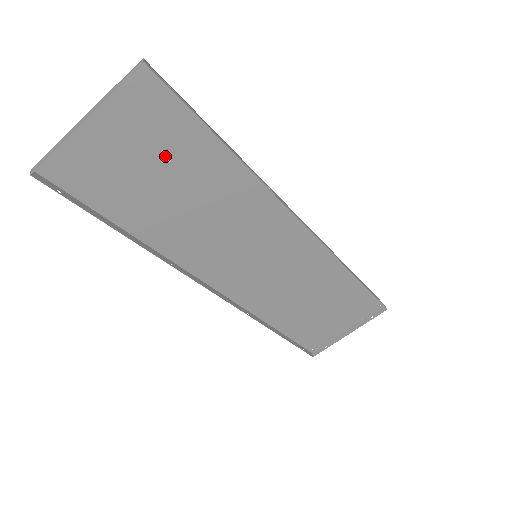
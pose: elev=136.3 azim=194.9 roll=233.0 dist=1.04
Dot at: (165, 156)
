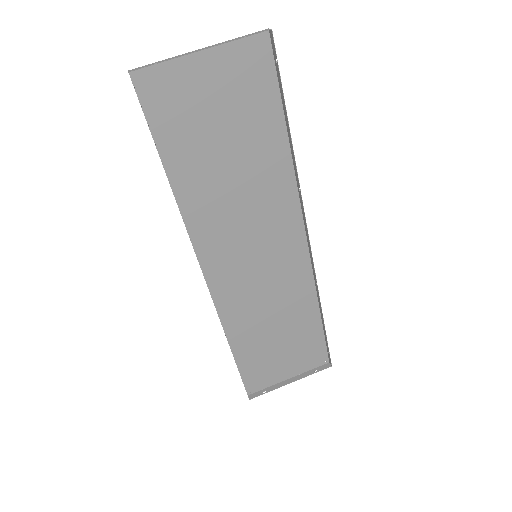
Dot at: (238, 119)
